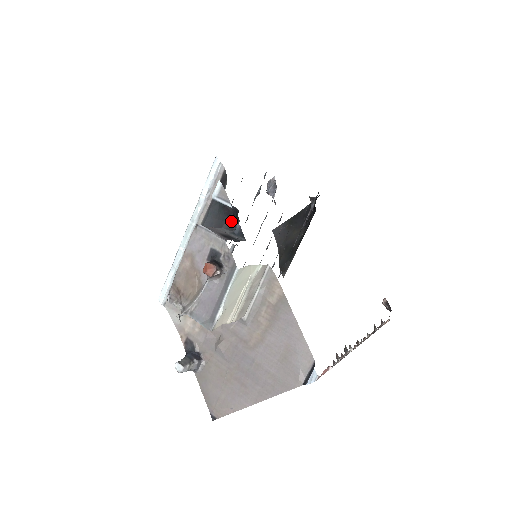
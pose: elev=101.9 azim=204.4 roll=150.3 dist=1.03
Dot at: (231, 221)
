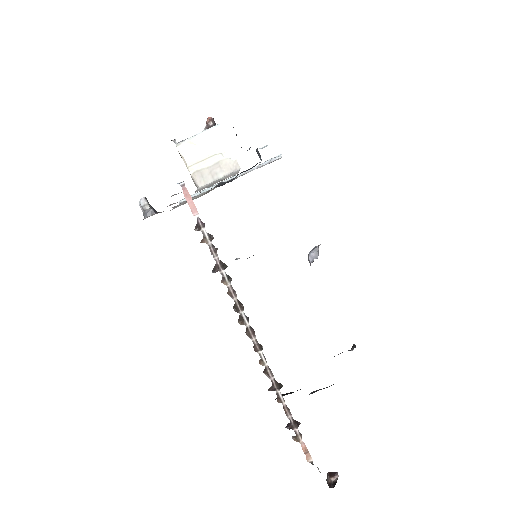
Dot at: occluded
